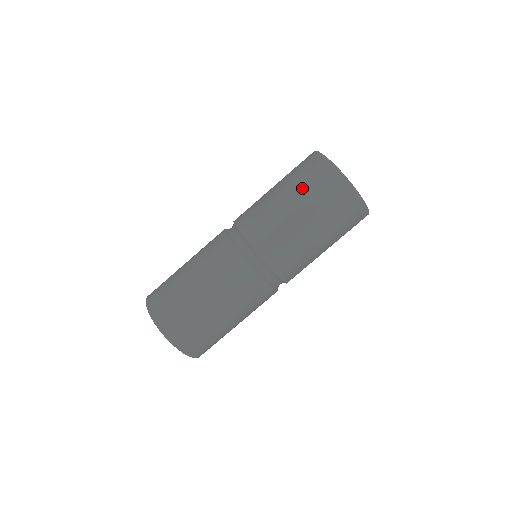
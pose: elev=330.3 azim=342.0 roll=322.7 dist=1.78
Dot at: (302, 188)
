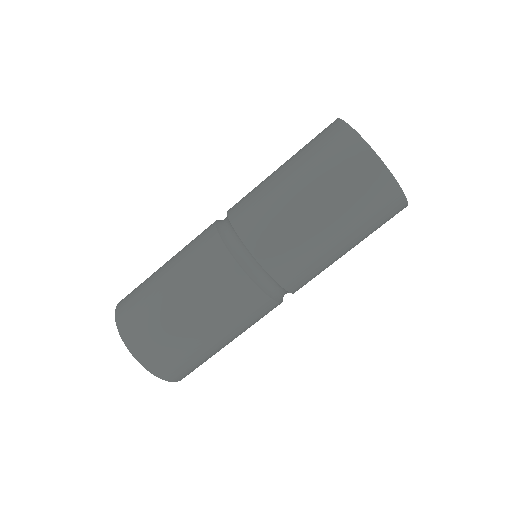
Dot at: (316, 170)
